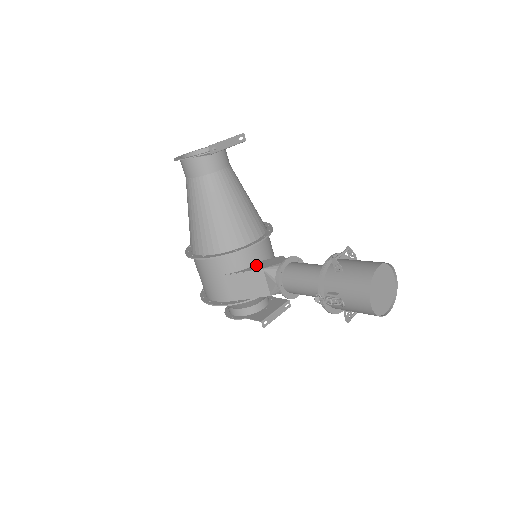
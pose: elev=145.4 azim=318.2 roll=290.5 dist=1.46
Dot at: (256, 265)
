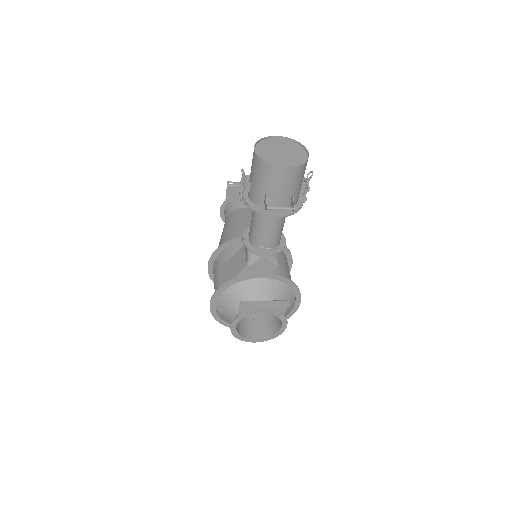
Dot at: occluded
